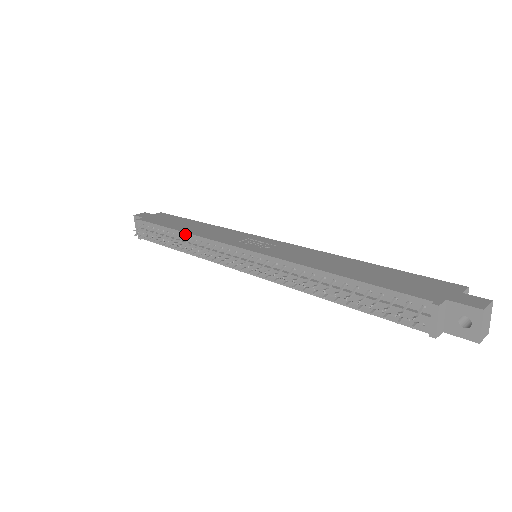
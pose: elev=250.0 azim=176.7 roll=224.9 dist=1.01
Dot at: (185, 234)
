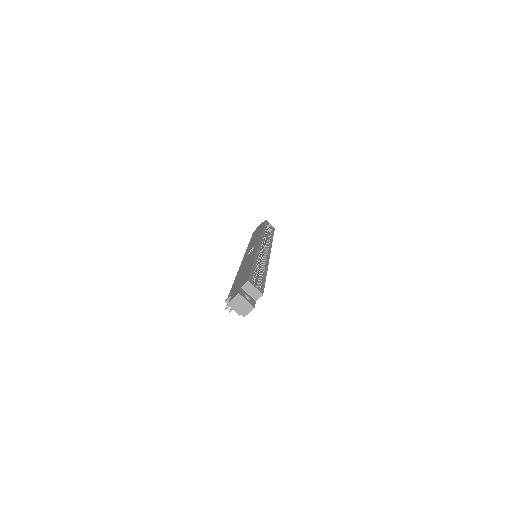
Dot at: occluded
